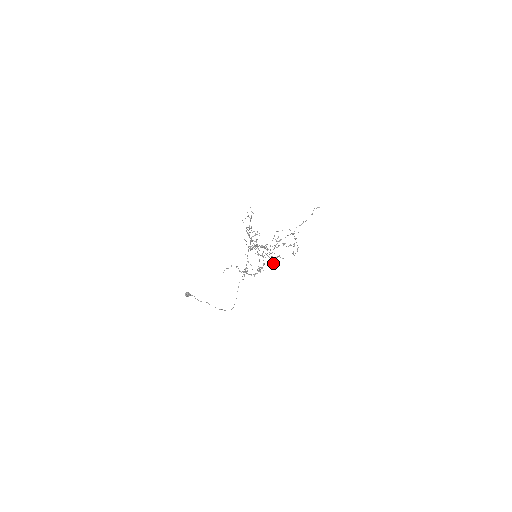
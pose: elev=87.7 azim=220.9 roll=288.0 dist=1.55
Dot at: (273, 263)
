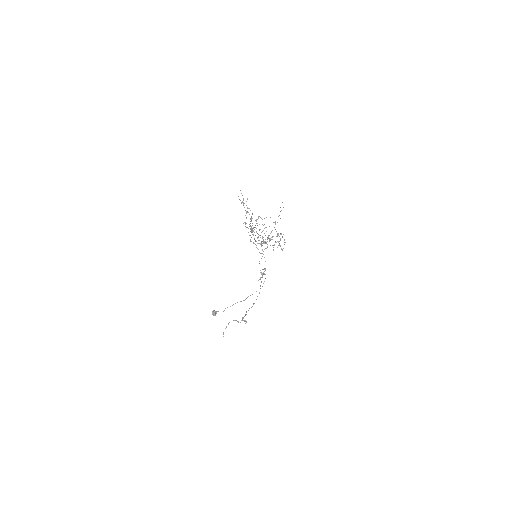
Dot at: (273, 250)
